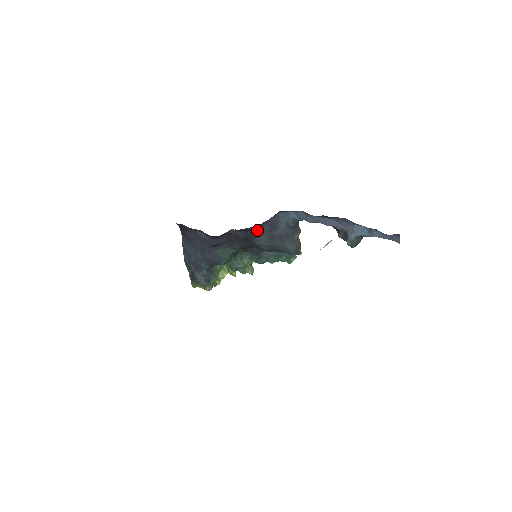
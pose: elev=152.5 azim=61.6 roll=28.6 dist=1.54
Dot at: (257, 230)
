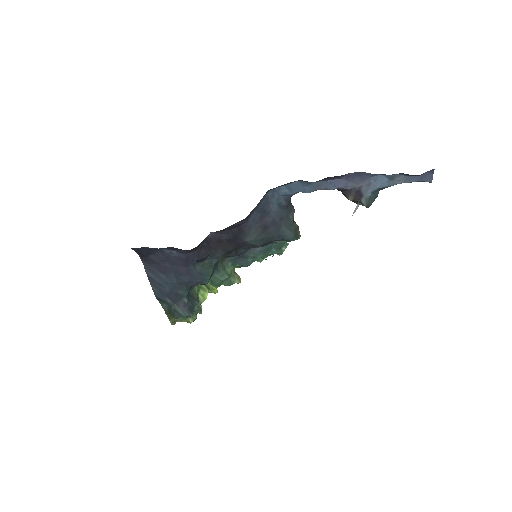
Dot at: (245, 223)
